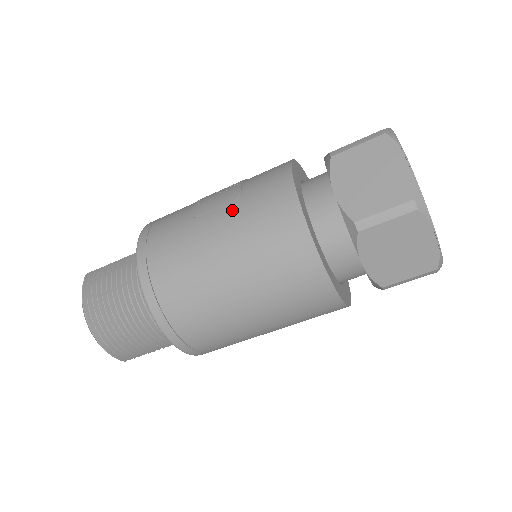
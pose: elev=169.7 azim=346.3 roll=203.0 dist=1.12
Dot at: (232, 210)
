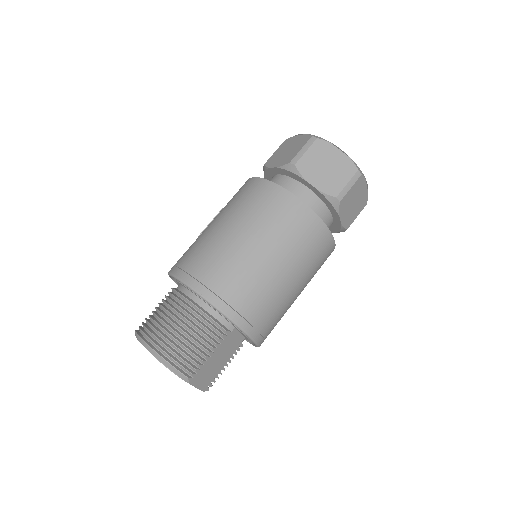
Dot at: (221, 211)
